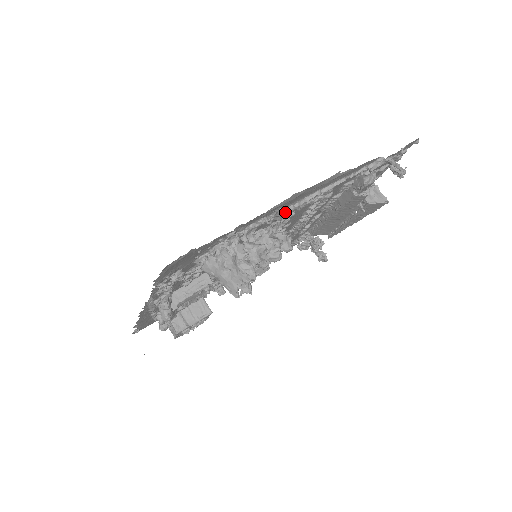
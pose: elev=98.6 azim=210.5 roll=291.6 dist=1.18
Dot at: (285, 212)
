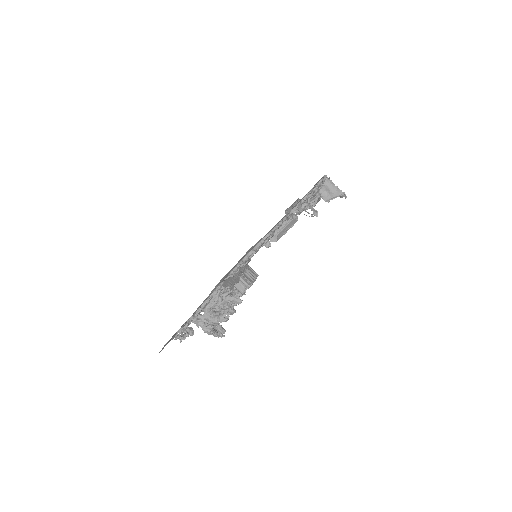
Dot at: (231, 274)
